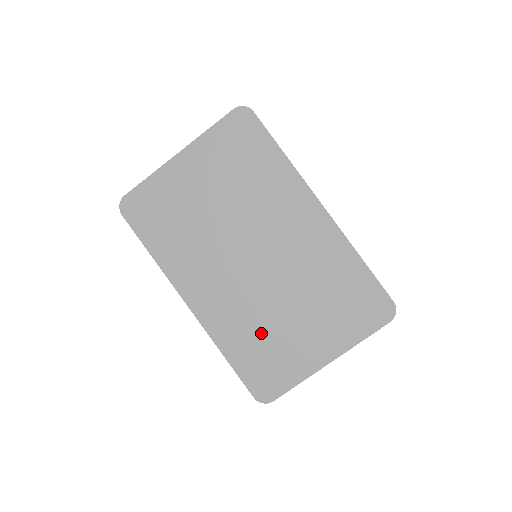
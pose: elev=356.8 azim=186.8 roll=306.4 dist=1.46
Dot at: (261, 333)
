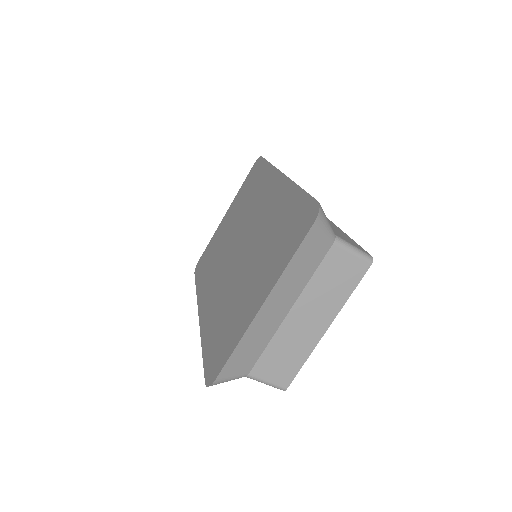
Dot at: (226, 309)
